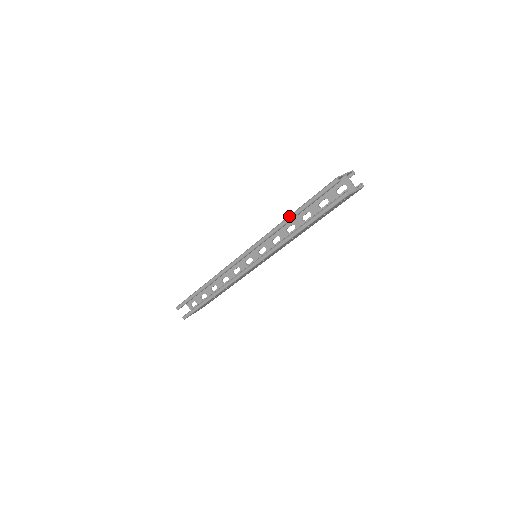
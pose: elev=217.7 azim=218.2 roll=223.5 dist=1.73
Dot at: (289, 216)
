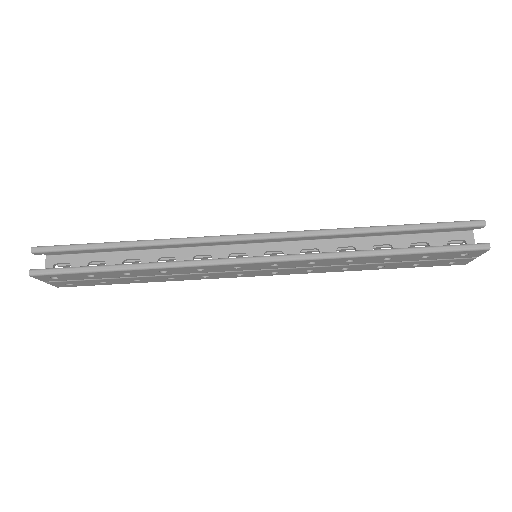
Dot at: (379, 226)
